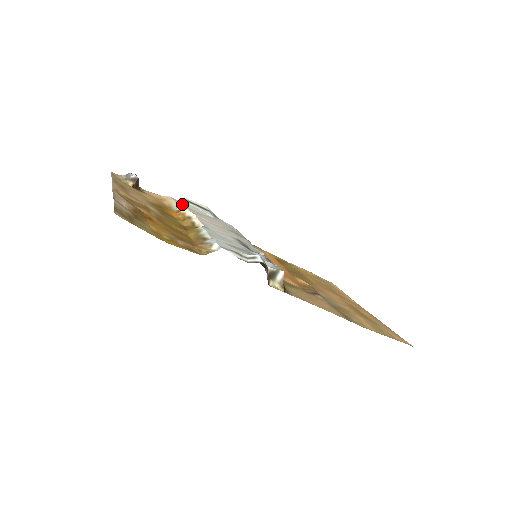
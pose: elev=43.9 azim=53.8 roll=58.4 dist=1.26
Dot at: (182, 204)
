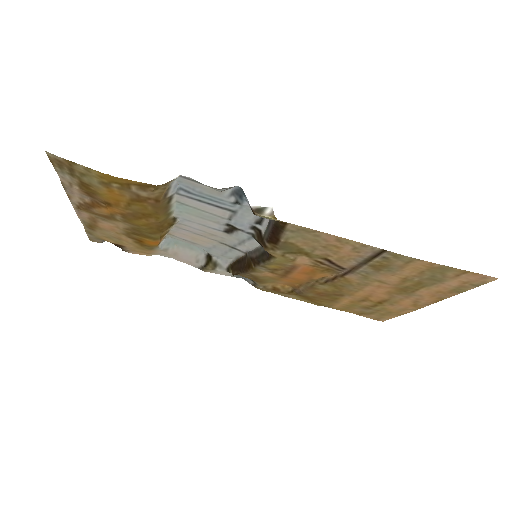
Dot at: (164, 238)
